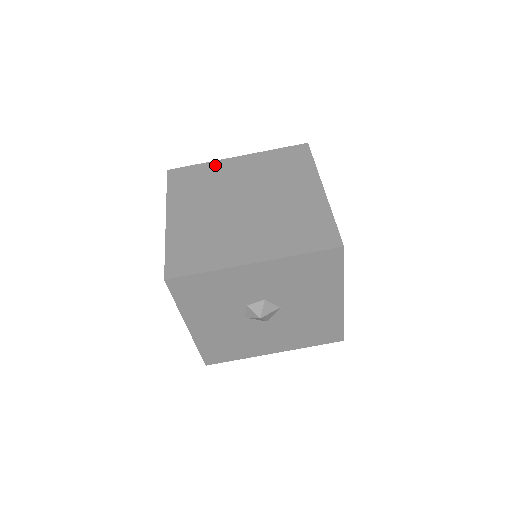
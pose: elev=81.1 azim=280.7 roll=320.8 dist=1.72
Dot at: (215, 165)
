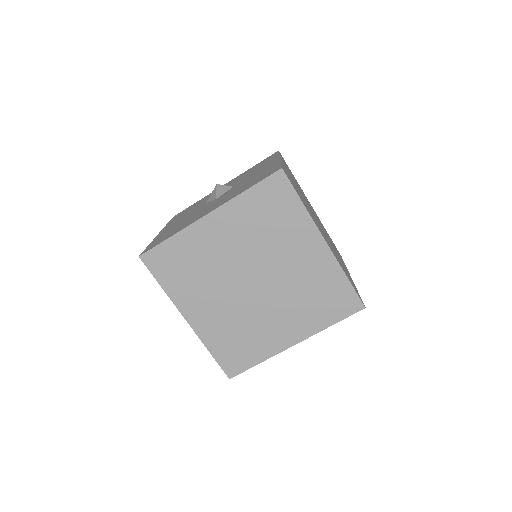
Dot at: (190, 236)
